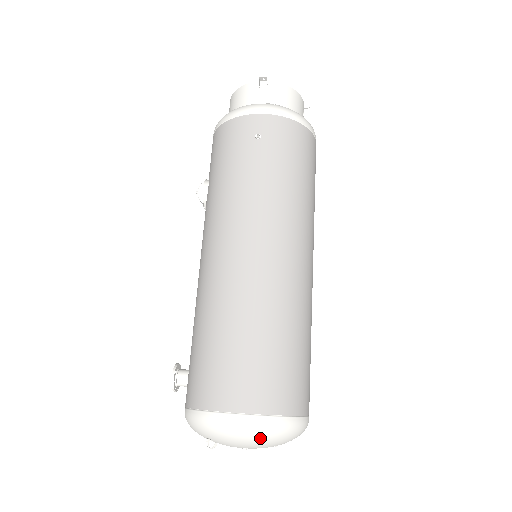
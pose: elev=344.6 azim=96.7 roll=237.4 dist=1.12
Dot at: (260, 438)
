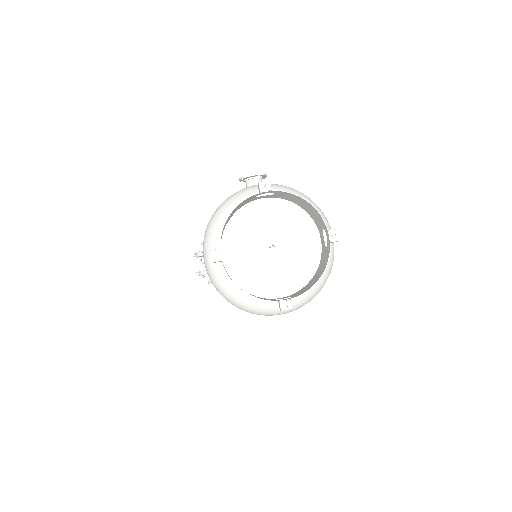
Dot at: occluded
